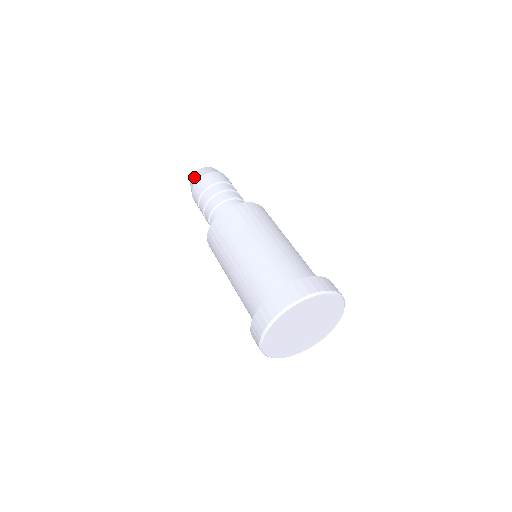
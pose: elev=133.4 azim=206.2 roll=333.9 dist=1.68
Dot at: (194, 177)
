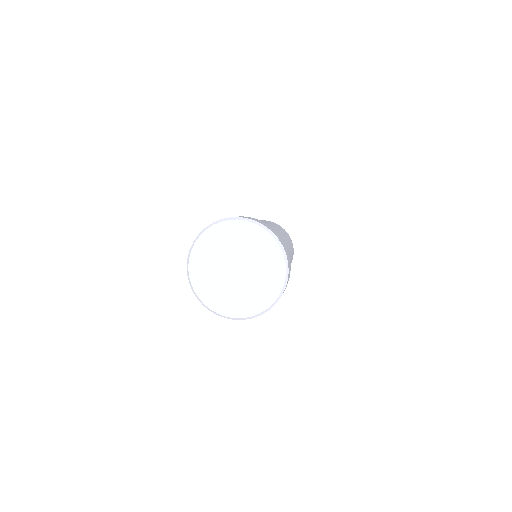
Dot at: occluded
